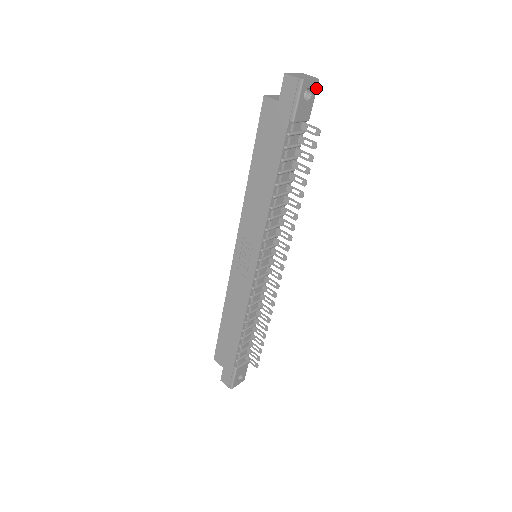
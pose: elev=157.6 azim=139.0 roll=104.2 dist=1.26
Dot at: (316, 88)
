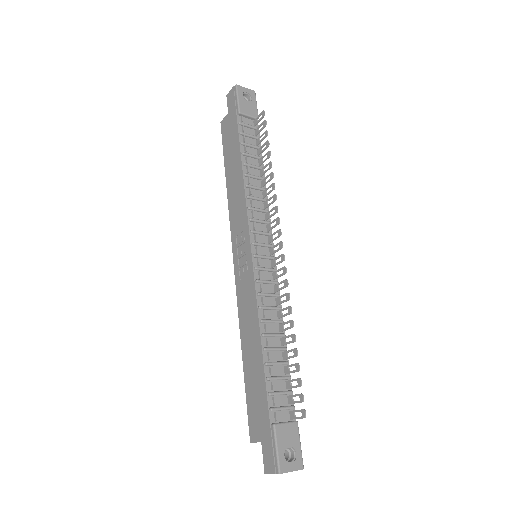
Dot at: (255, 97)
